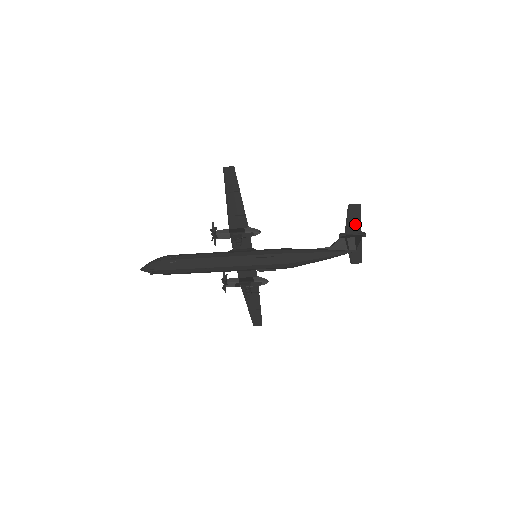
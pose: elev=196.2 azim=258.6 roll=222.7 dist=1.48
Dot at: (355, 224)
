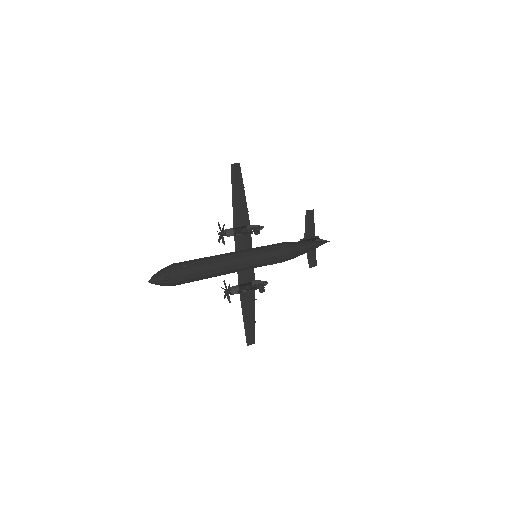
Dot at: (311, 228)
